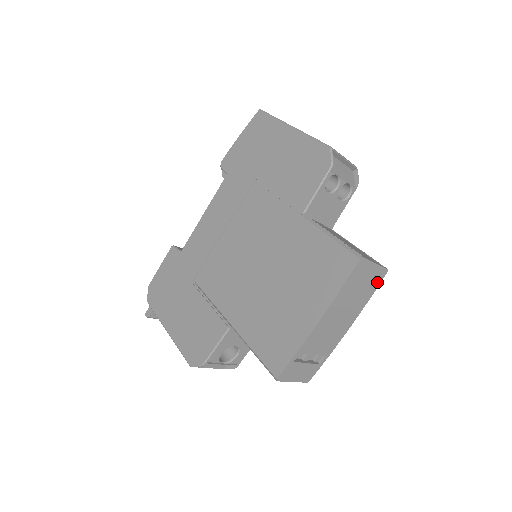
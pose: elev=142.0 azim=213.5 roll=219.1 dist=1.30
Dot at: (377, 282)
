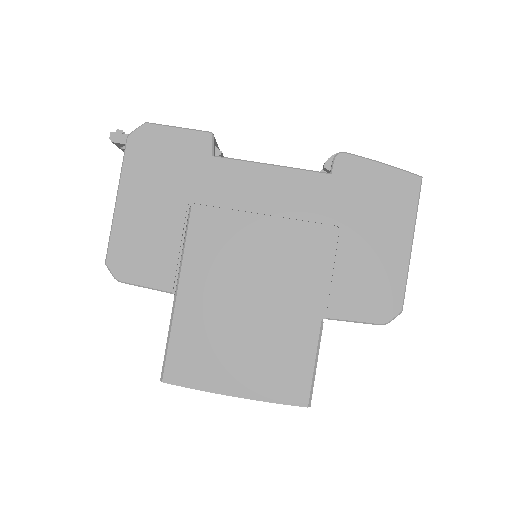
Dot at: occluded
